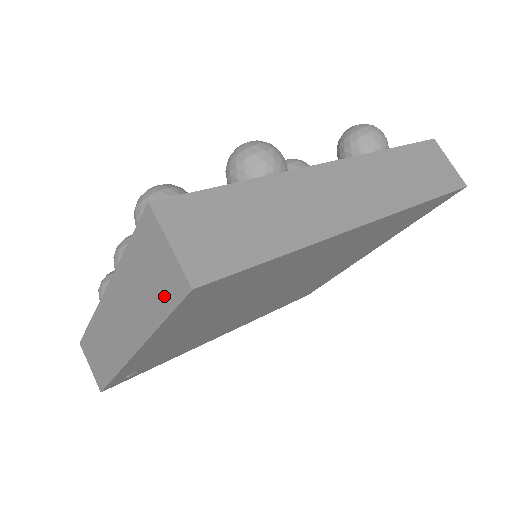
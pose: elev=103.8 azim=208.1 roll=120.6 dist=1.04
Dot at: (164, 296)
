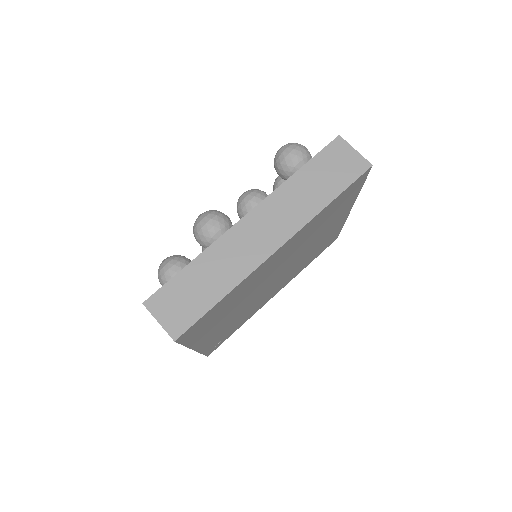
Dot at: occluded
